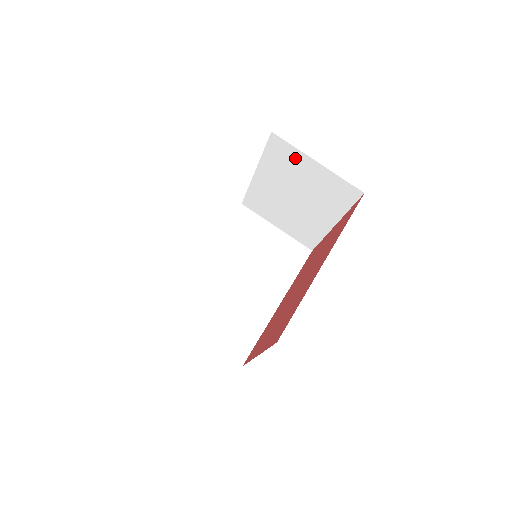
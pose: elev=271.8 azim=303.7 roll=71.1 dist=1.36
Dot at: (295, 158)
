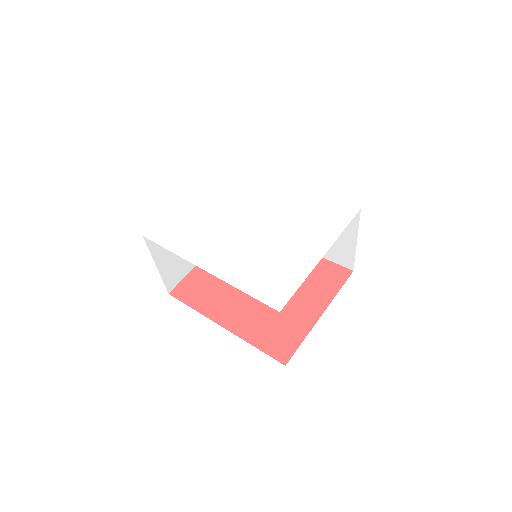
Dot at: occluded
